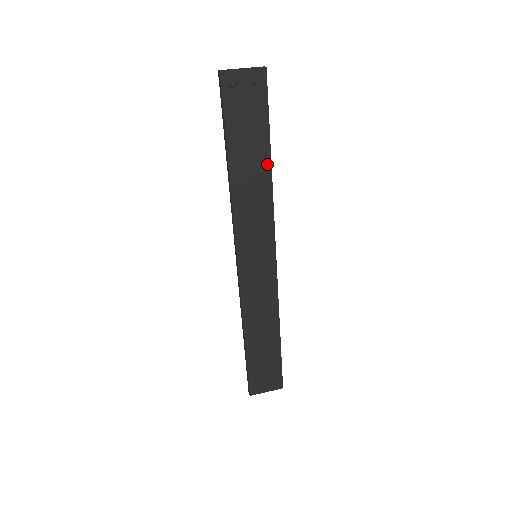
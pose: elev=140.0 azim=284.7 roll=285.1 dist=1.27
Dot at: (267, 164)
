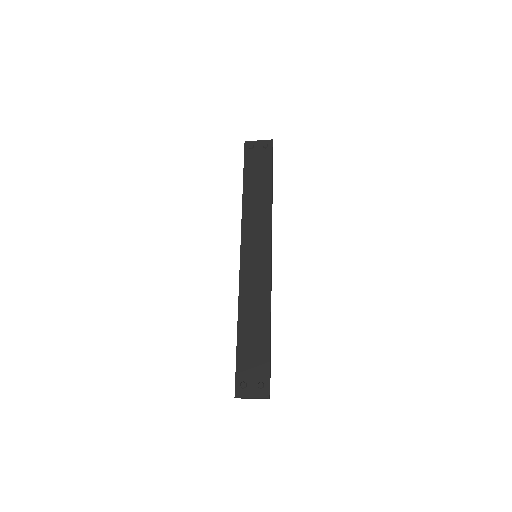
Dot at: (269, 191)
